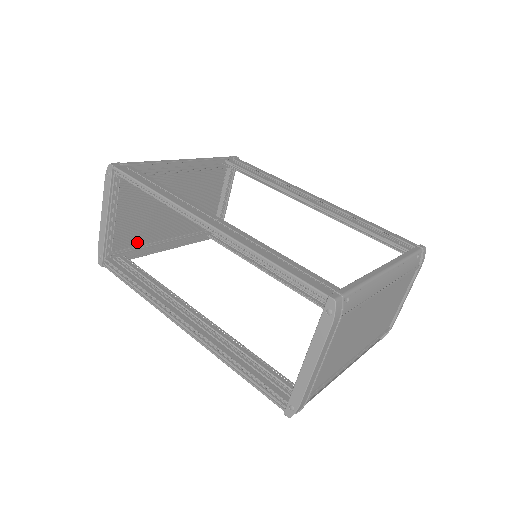
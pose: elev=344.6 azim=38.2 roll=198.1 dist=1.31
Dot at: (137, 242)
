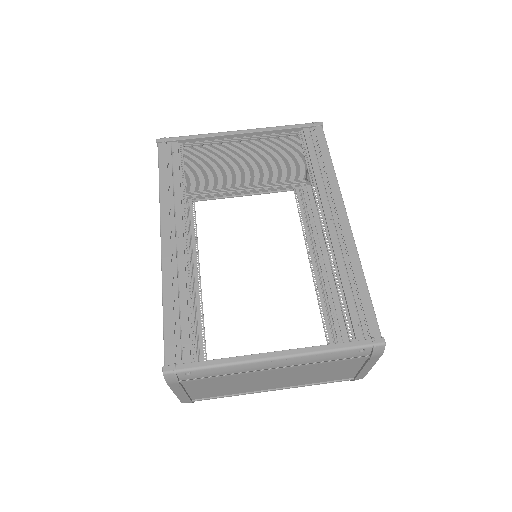
Dot at: (209, 188)
